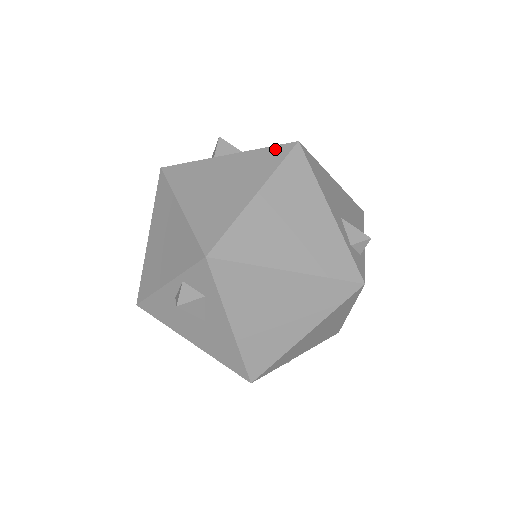
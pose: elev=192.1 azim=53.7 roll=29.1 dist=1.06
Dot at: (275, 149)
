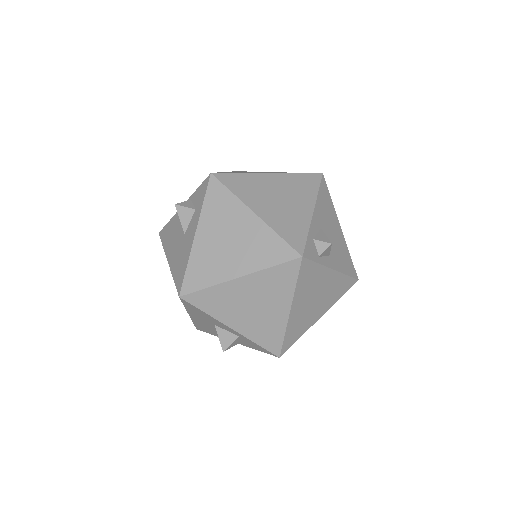
Dot at: occluded
